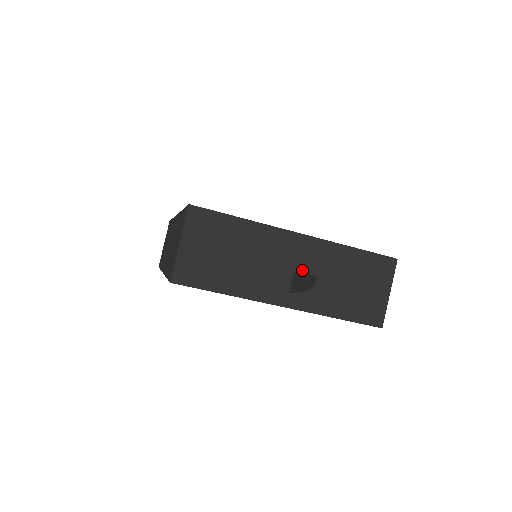
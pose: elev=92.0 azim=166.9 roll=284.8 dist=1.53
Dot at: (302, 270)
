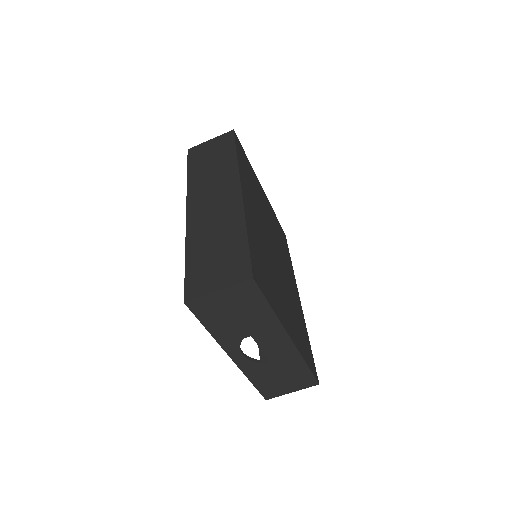
Dot at: (266, 353)
